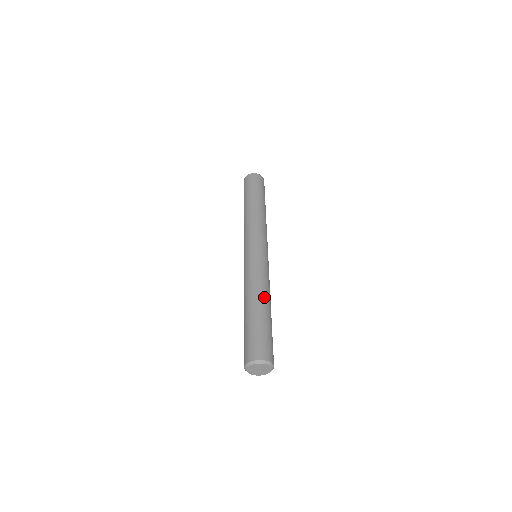
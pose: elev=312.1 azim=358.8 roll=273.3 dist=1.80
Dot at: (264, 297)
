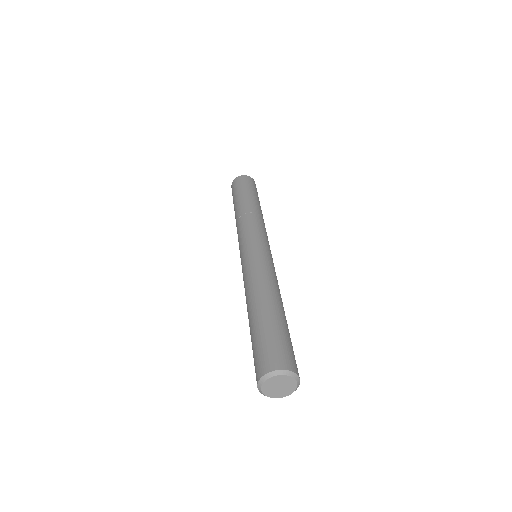
Dot at: (262, 294)
